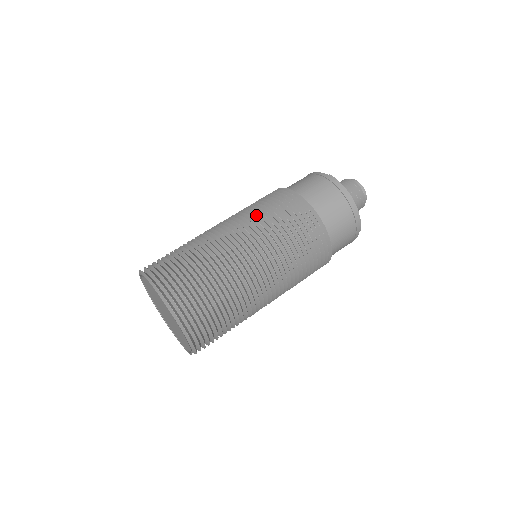
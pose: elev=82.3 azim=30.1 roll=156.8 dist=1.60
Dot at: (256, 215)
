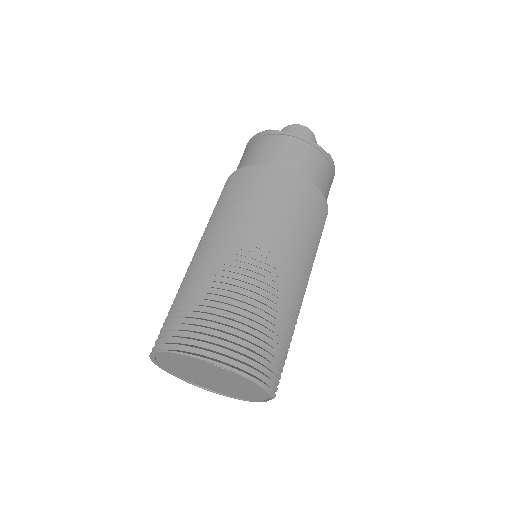
Dot at: occluded
